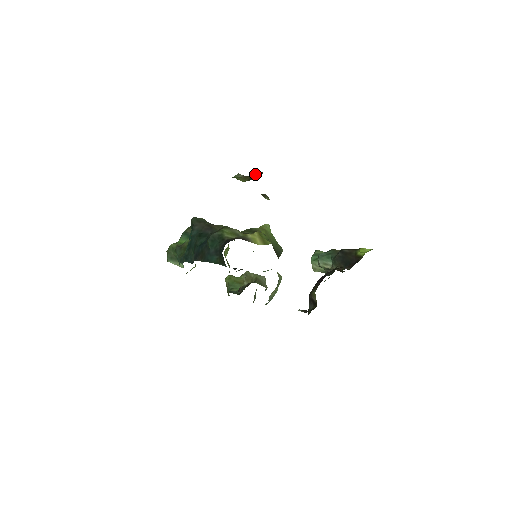
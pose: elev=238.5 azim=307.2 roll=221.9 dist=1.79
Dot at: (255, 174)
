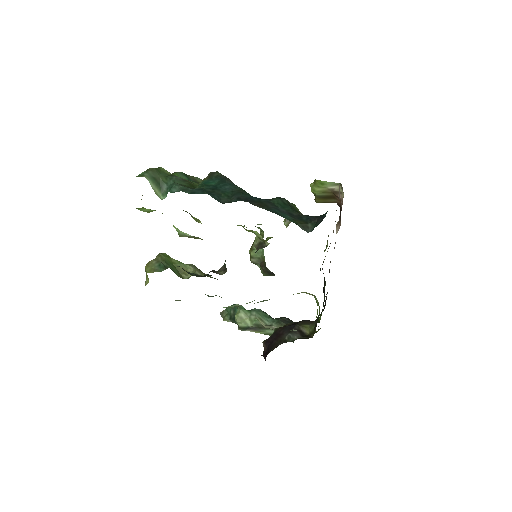
Dot at: (333, 197)
